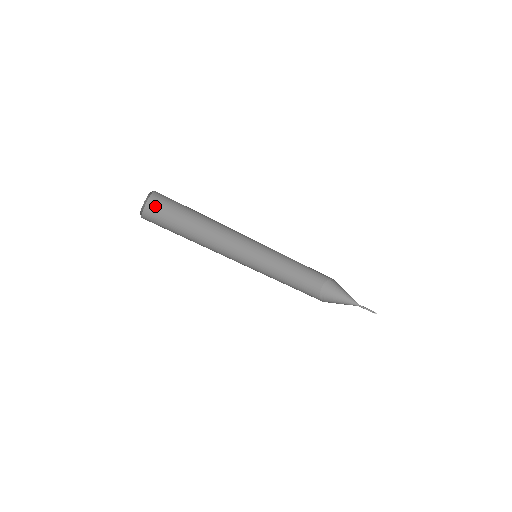
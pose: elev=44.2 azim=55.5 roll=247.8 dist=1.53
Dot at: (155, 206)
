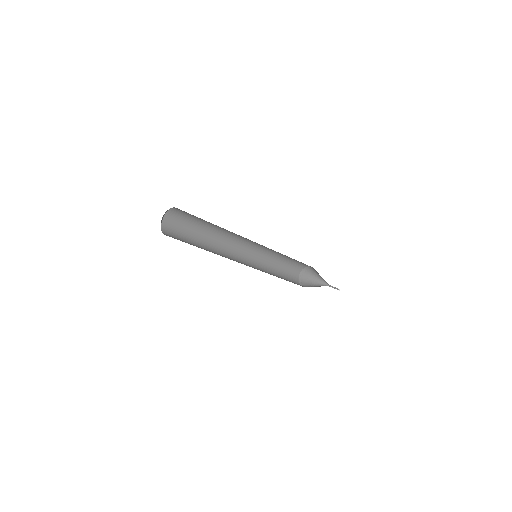
Dot at: (177, 212)
